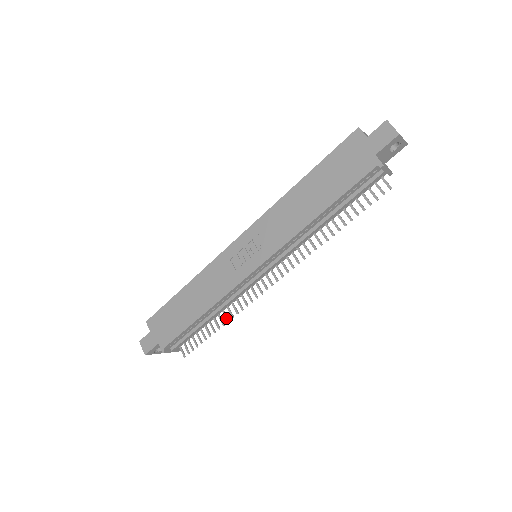
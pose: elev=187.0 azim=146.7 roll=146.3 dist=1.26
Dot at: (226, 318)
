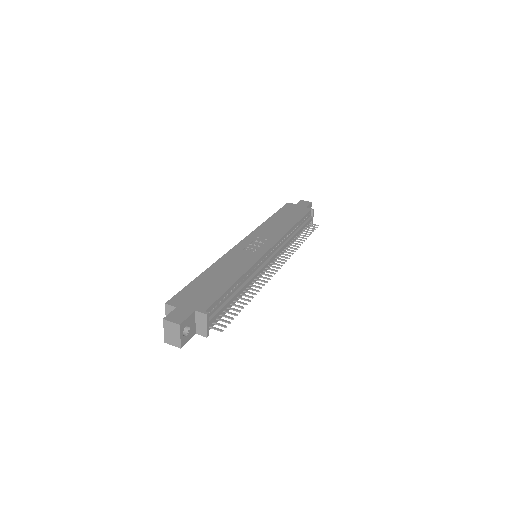
Dot at: (252, 293)
